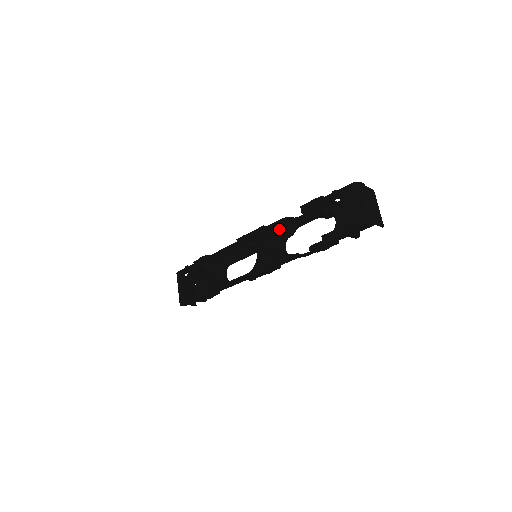
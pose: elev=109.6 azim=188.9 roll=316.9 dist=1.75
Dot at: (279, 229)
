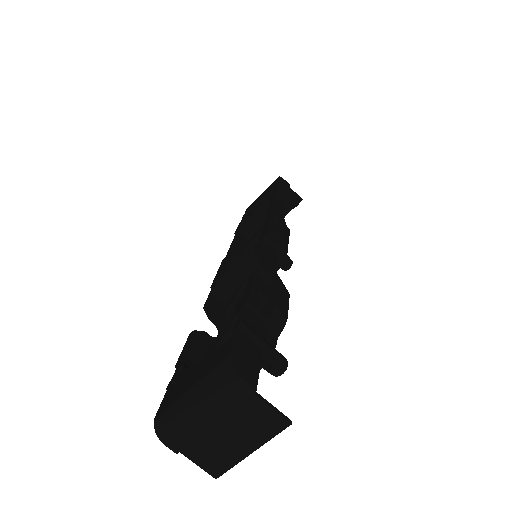
Dot at: occluded
